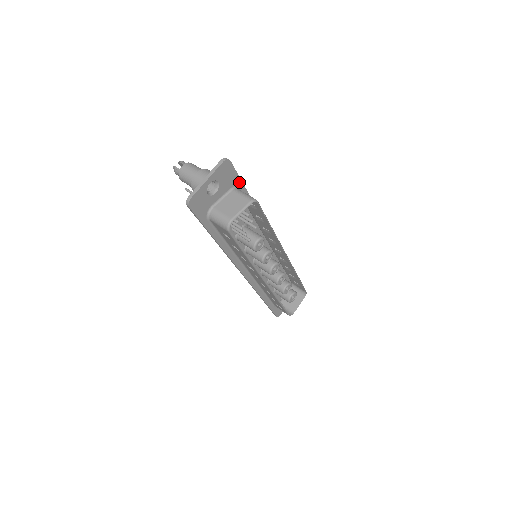
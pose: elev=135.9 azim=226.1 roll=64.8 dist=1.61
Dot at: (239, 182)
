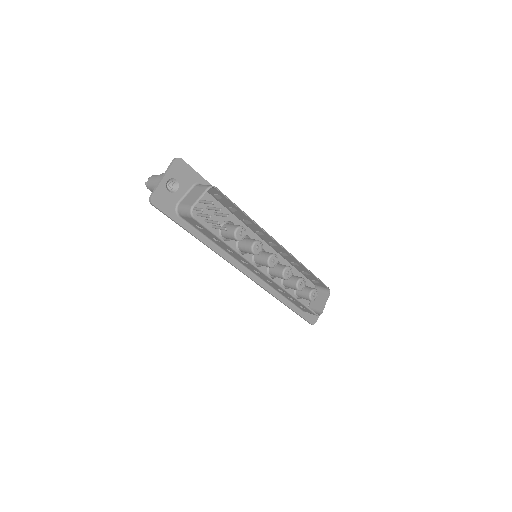
Dot at: (200, 179)
